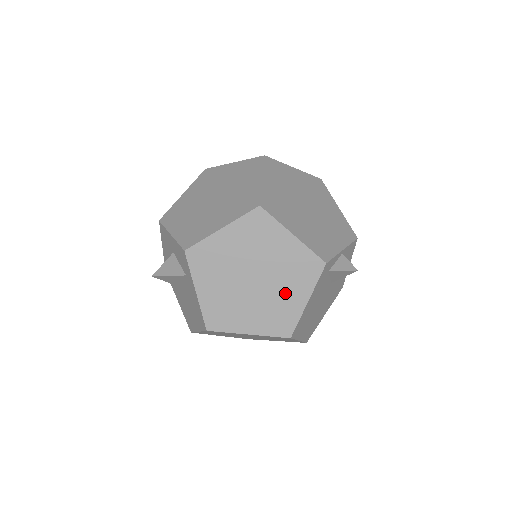
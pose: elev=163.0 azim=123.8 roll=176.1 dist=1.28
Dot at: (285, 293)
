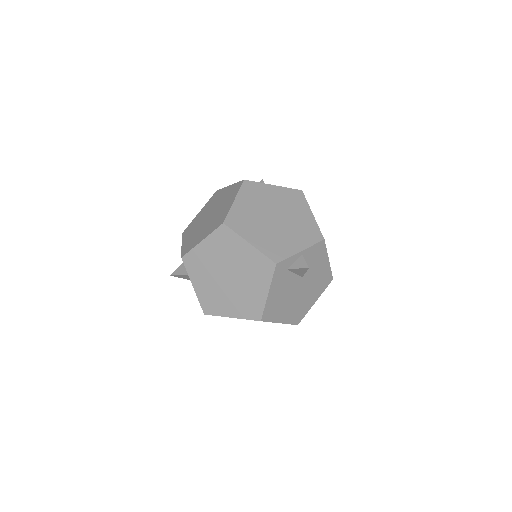
Dot at: (251, 287)
